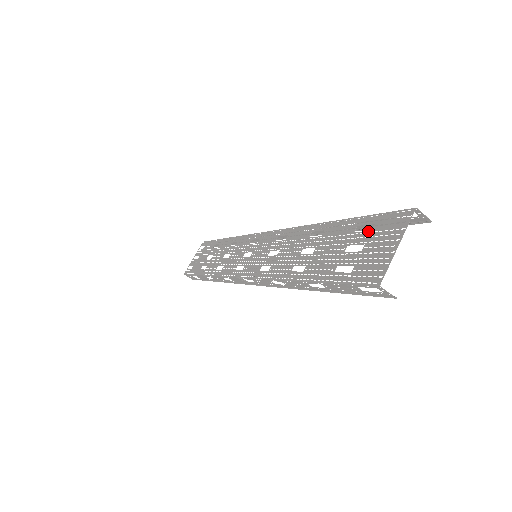
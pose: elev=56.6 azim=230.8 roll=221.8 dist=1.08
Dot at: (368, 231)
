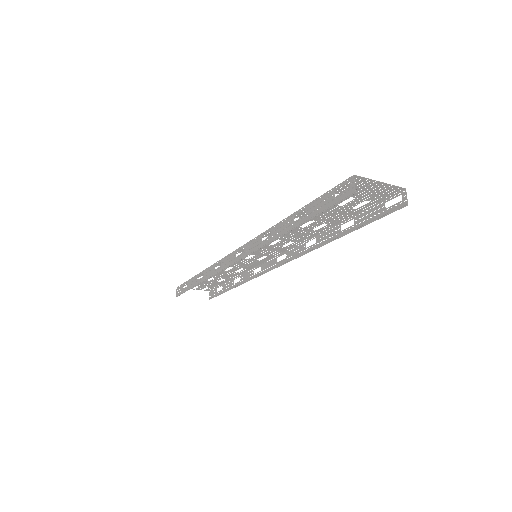
Dot at: (363, 201)
